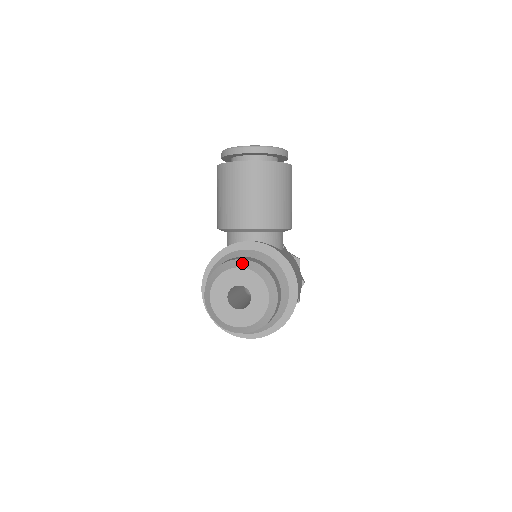
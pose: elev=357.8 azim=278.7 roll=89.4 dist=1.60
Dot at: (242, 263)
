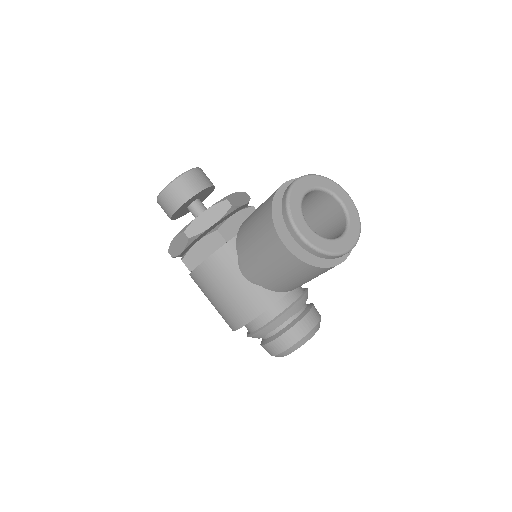
Dot at: (315, 331)
